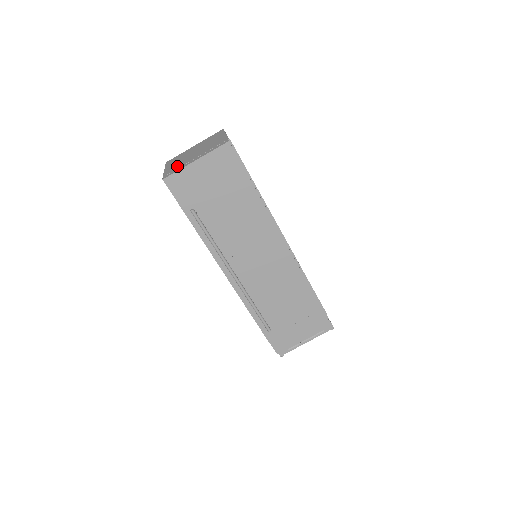
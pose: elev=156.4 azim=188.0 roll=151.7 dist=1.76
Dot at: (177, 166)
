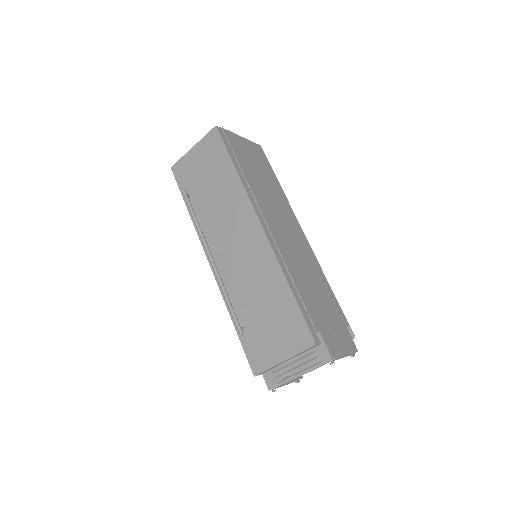
Dot at: occluded
